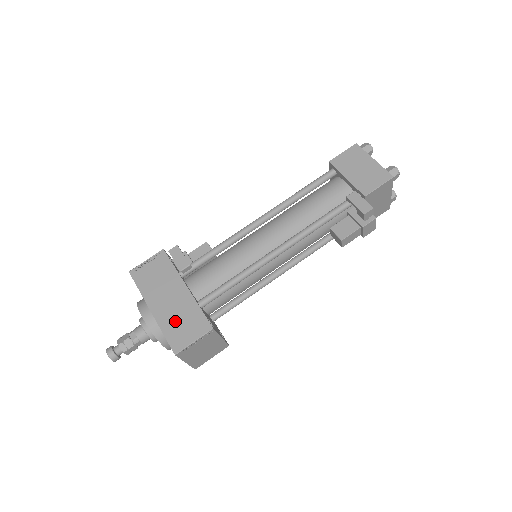
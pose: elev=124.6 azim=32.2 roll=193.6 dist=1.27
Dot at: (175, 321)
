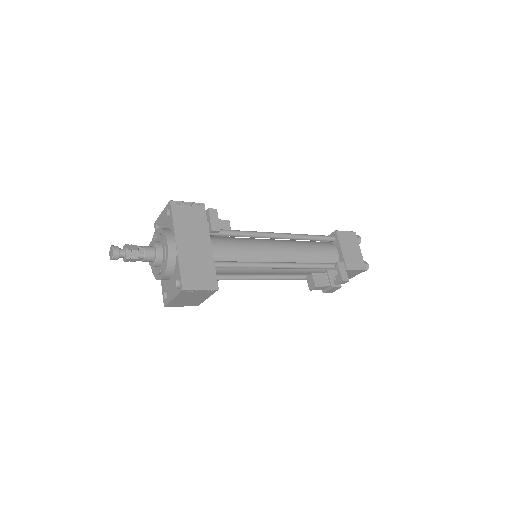
Dot at: (193, 265)
